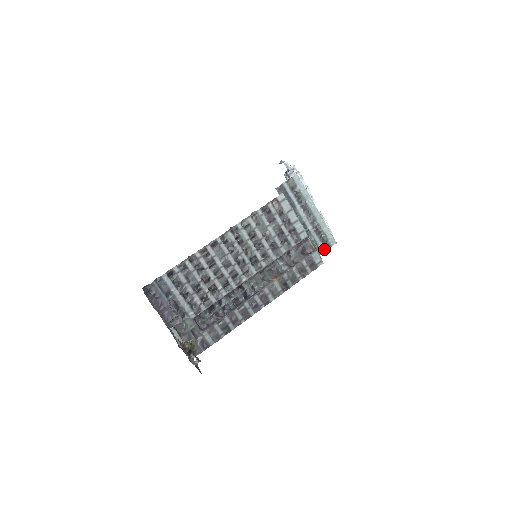
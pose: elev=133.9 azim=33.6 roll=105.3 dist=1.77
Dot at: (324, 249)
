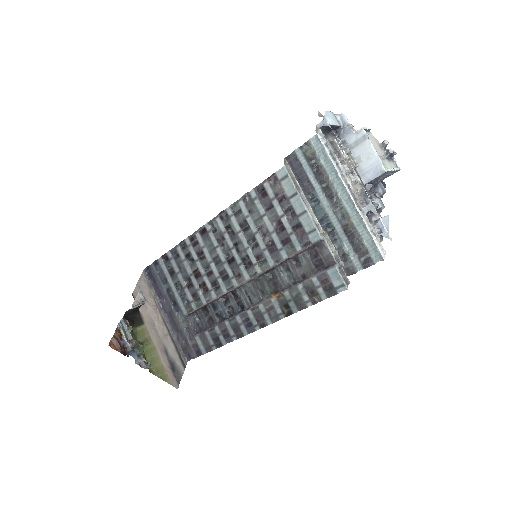
Dot at: (361, 265)
